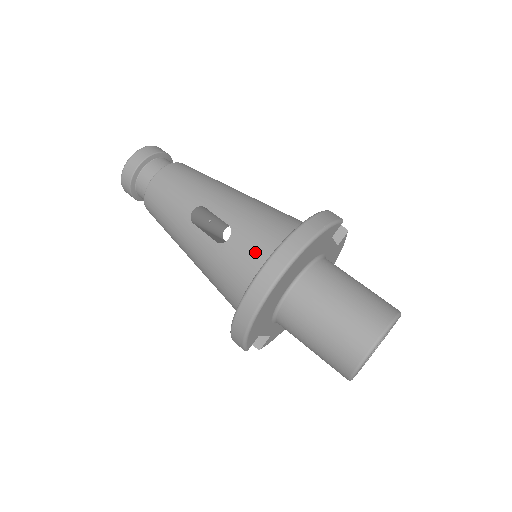
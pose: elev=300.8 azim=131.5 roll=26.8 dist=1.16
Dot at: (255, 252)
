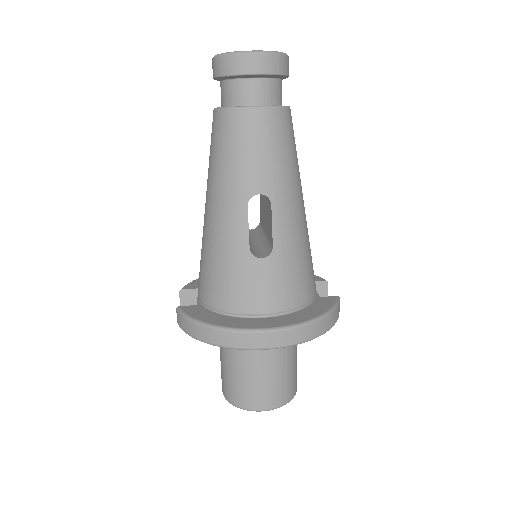
Dot at: (269, 294)
